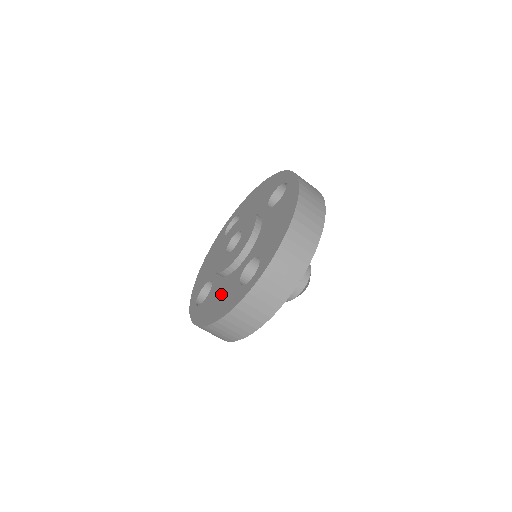
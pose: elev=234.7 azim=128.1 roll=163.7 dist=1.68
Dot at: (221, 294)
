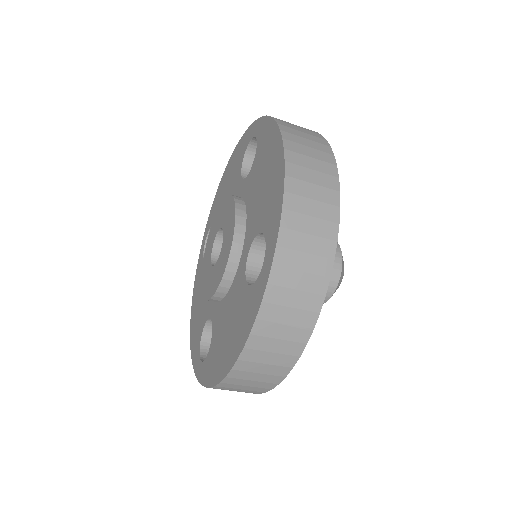
Dot at: (201, 300)
